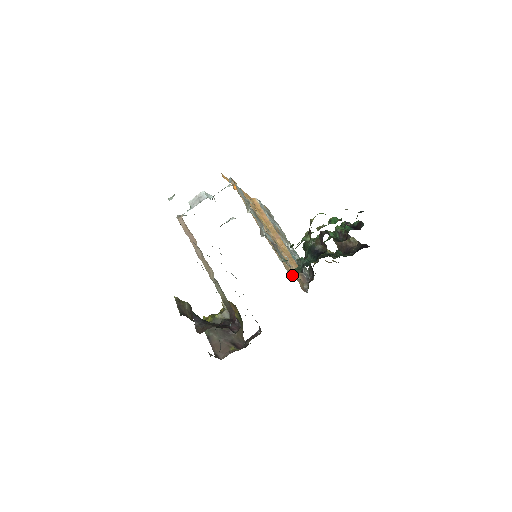
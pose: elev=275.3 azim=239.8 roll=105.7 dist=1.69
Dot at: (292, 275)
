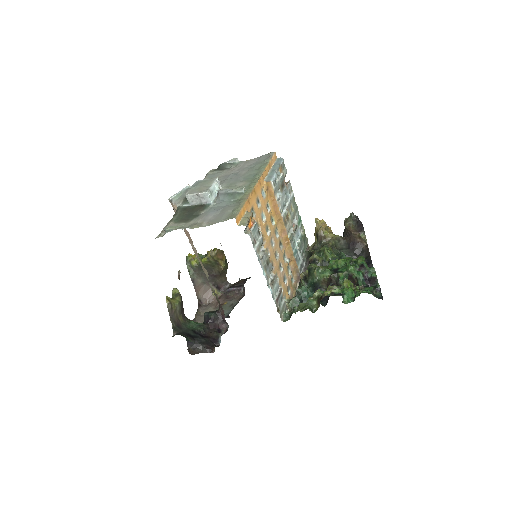
Dot at: (288, 293)
